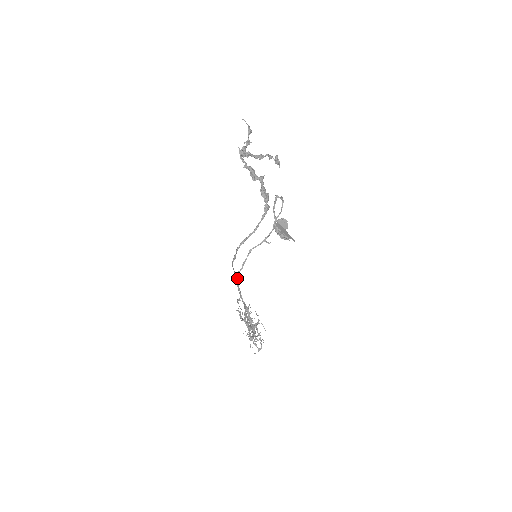
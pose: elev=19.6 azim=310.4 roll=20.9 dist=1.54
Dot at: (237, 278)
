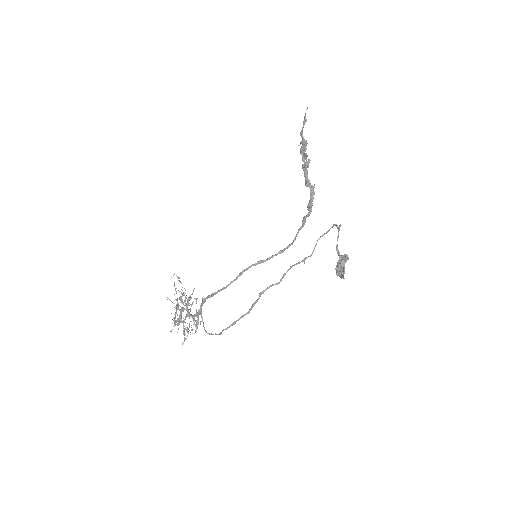
Dot at: (238, 276)
